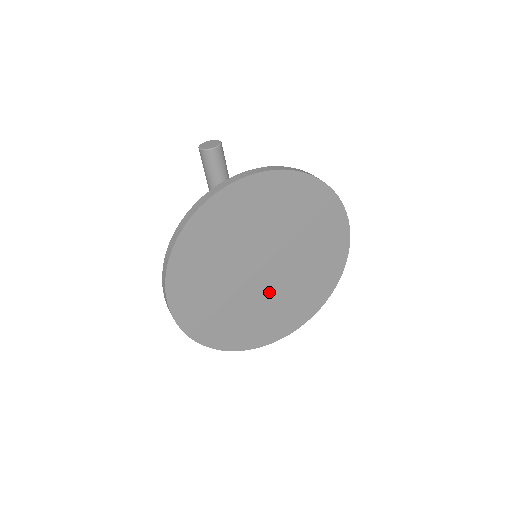
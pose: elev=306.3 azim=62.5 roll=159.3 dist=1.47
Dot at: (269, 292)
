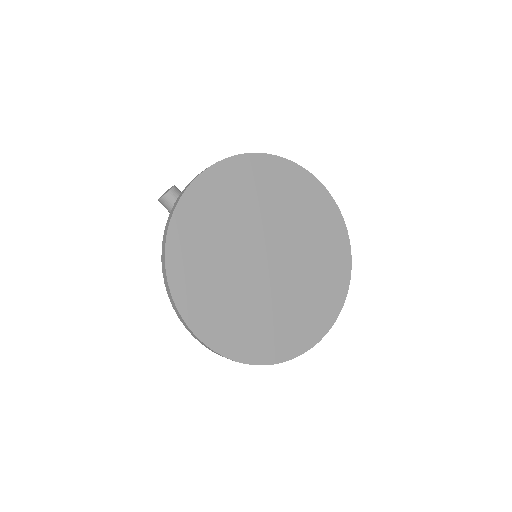
Dot at: (287, 281)
